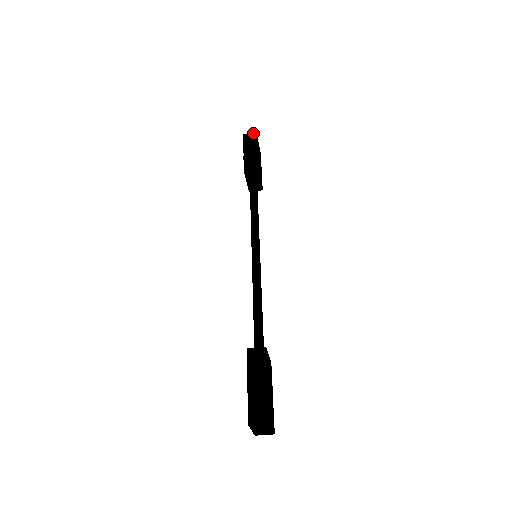
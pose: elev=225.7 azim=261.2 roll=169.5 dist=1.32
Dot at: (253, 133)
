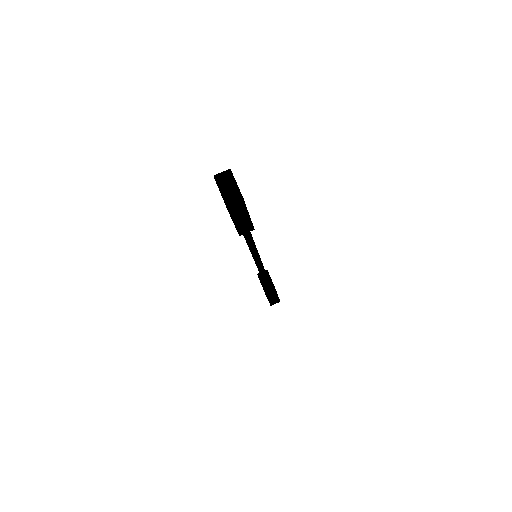
Dot at: occluded
